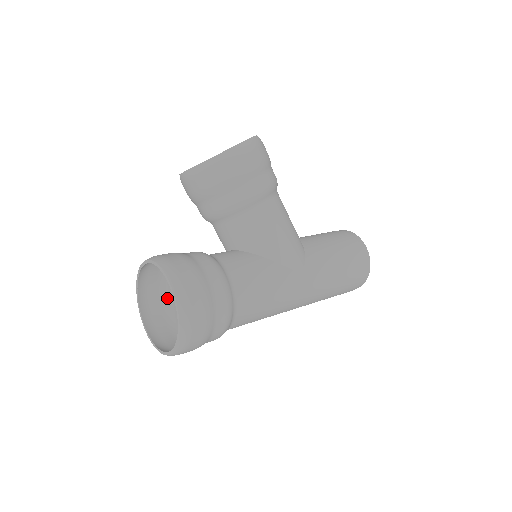
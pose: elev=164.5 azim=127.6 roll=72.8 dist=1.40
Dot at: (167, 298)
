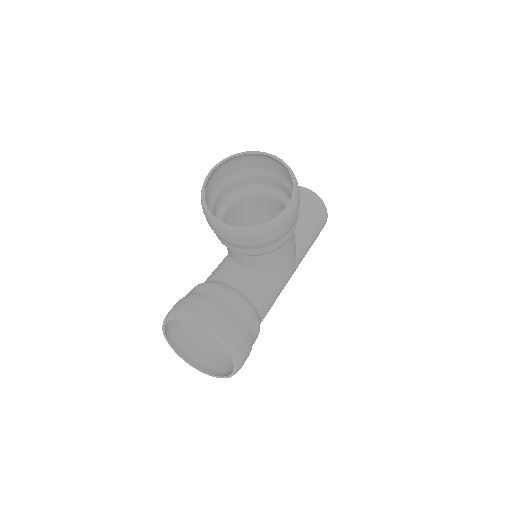
Dot at: occluded
